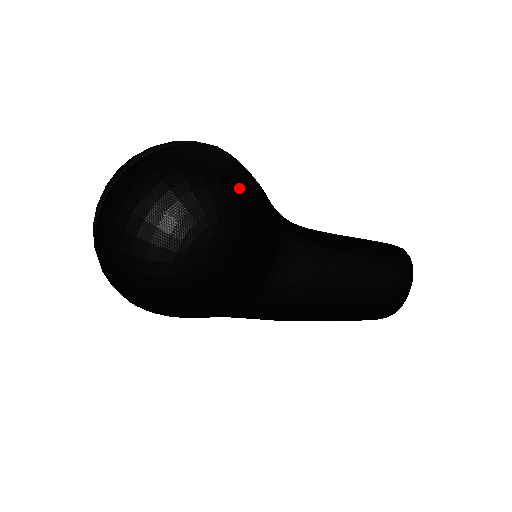
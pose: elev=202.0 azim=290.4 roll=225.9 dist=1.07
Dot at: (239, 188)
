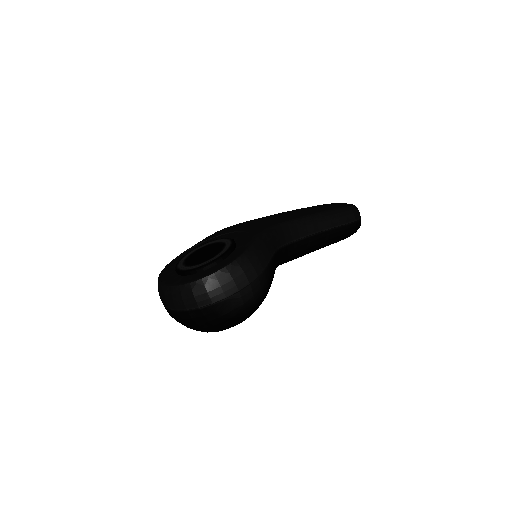
Dot at: occluded
